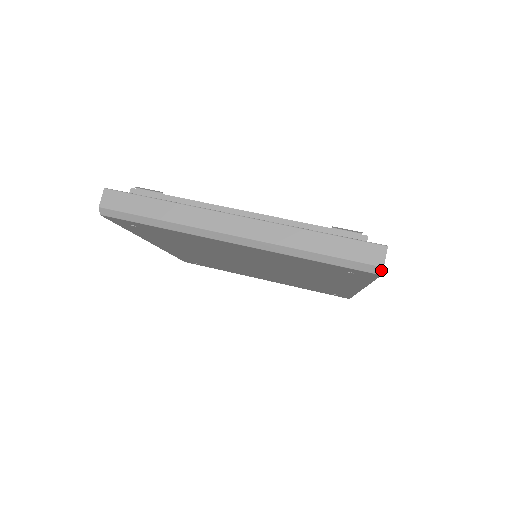
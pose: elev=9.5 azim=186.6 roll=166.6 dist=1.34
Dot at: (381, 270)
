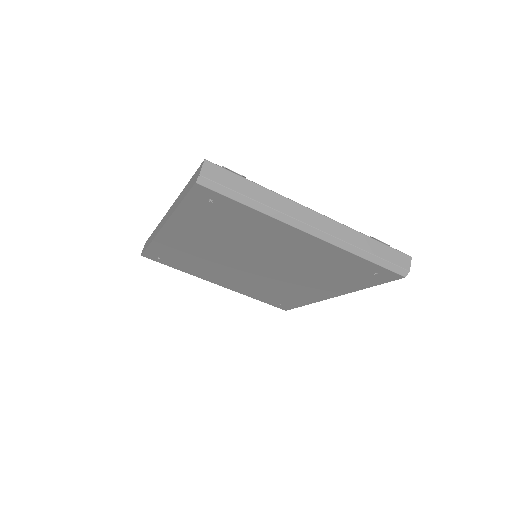
Dot at: (407, 273)
